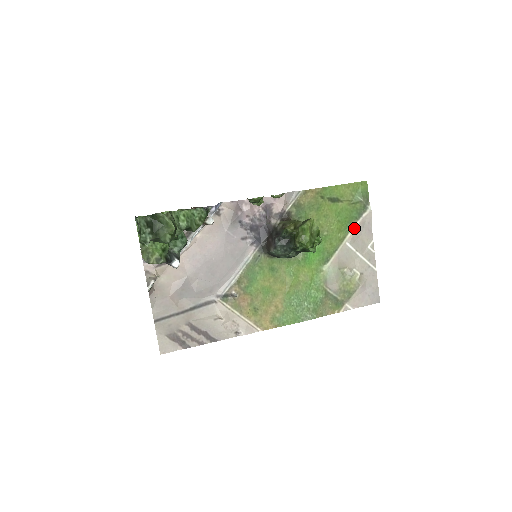
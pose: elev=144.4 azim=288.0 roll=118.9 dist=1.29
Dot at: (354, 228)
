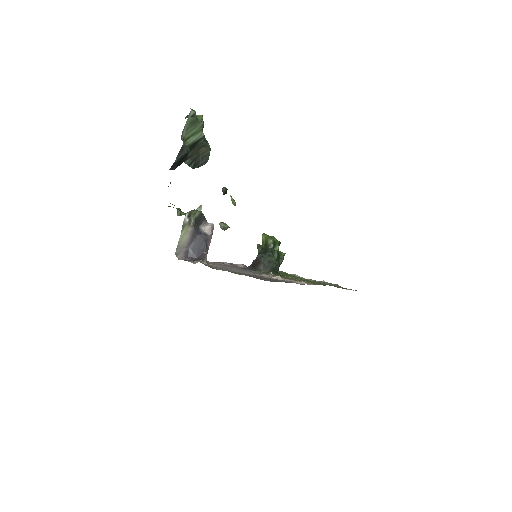
Dot at: occluded
